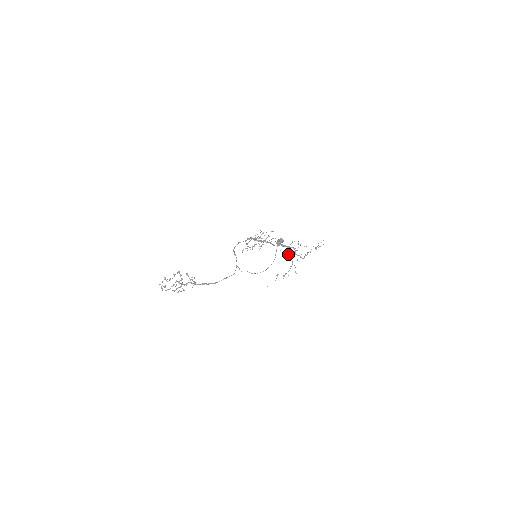
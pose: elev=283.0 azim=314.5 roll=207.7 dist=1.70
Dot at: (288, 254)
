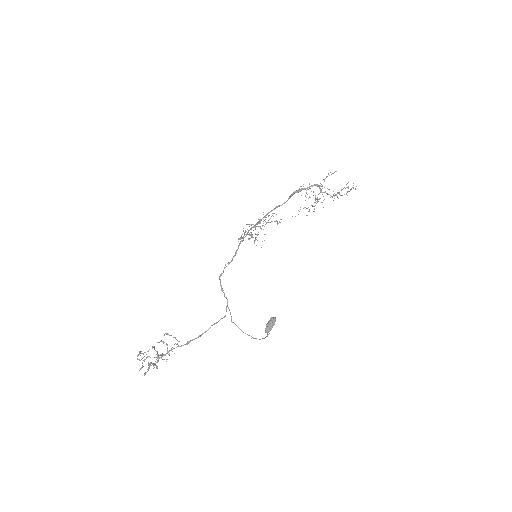
Dot at: occluded
